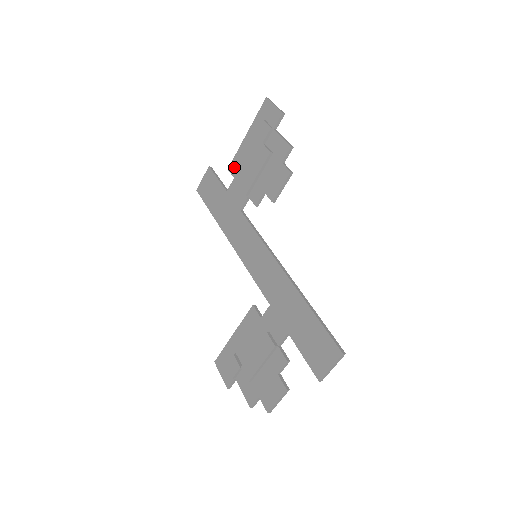
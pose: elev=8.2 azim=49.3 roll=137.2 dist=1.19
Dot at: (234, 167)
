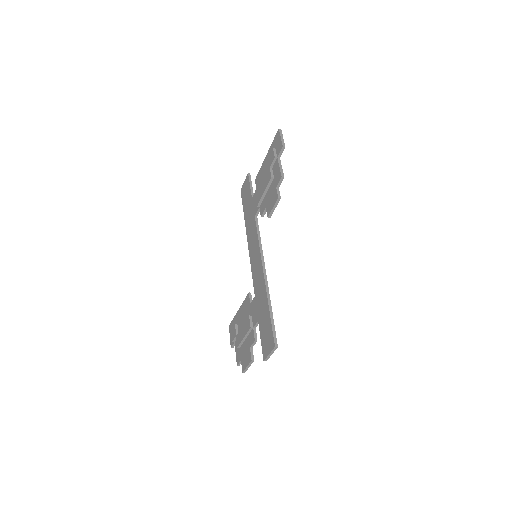
Dot at: (257, 180)
